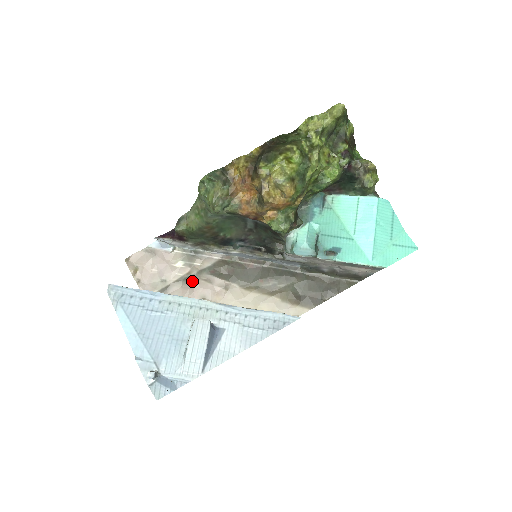
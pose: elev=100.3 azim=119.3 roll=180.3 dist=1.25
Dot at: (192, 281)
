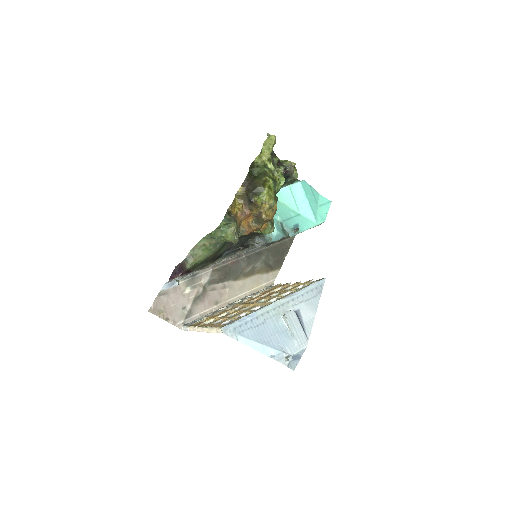
Dot at: (203, 296)
